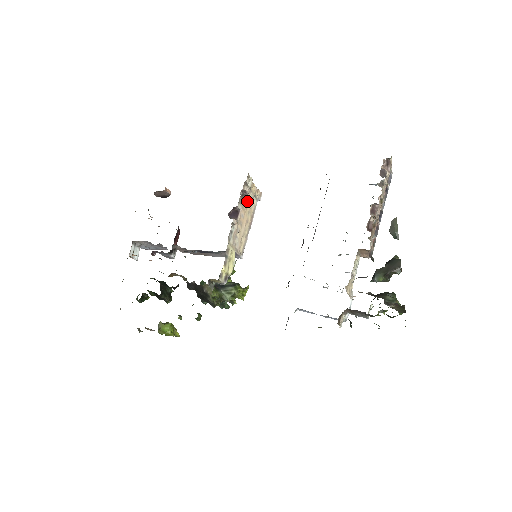
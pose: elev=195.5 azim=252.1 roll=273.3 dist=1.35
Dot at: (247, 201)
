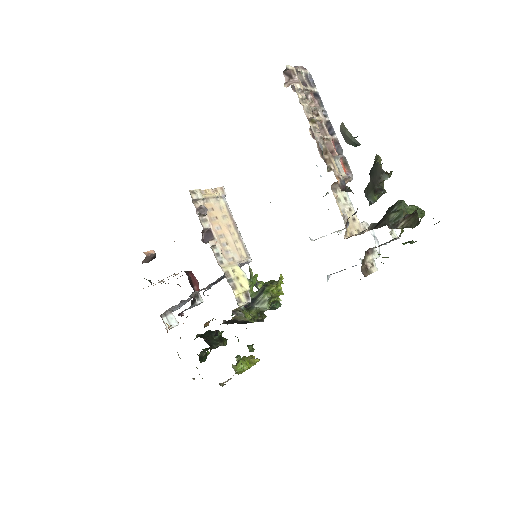
Dot at: (212, 211)
